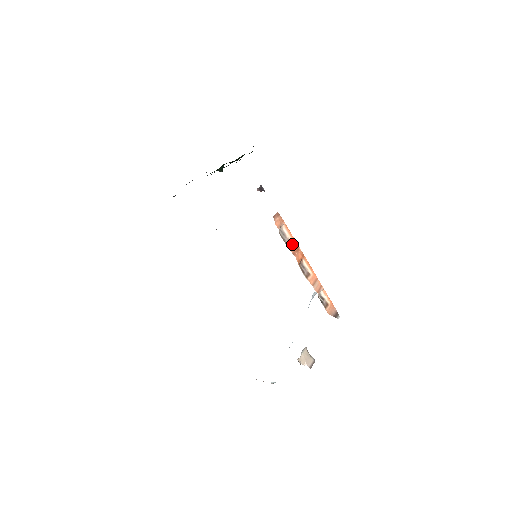
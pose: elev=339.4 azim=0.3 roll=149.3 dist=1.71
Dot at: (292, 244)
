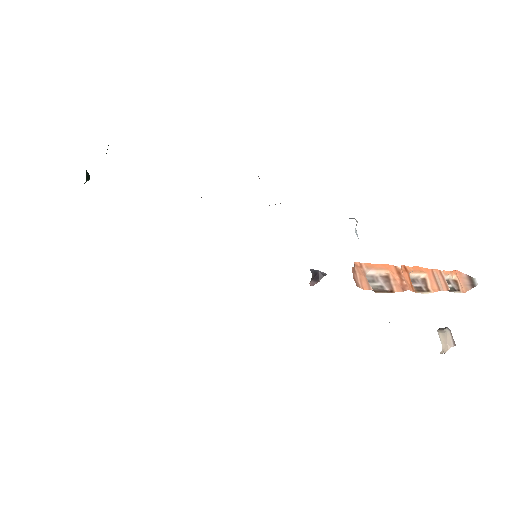
Dot at: (390, 277)
